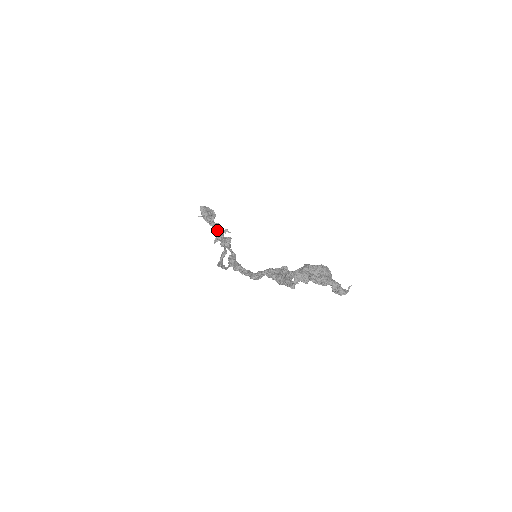
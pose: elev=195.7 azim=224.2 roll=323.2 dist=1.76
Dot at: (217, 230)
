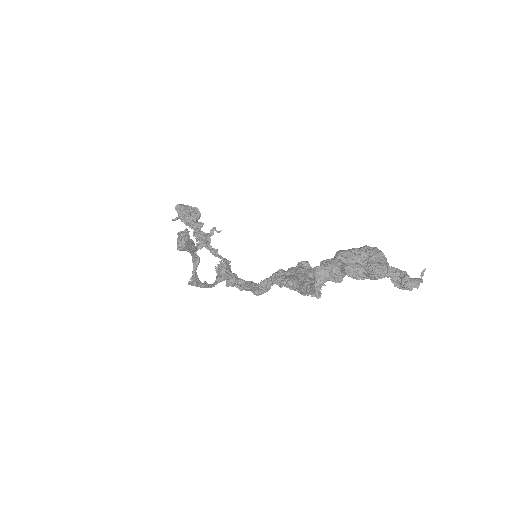
Dot at: (199, 232)
